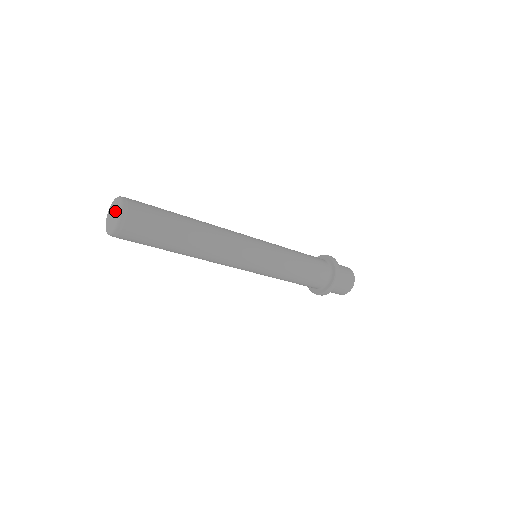
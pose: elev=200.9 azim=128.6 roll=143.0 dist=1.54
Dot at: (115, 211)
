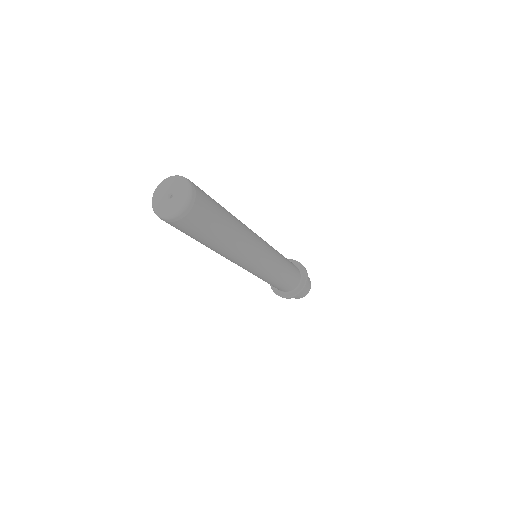
Dot at: (176, 199)
